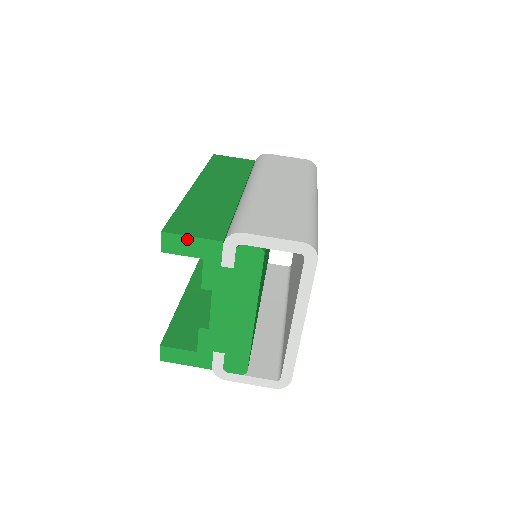
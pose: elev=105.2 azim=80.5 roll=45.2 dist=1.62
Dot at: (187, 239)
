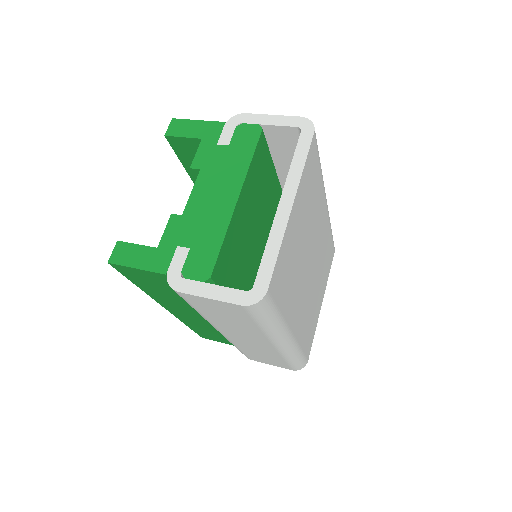
Dot at: (193, 123)
